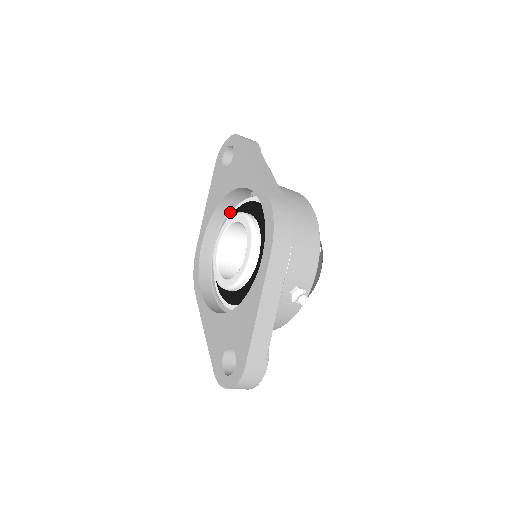
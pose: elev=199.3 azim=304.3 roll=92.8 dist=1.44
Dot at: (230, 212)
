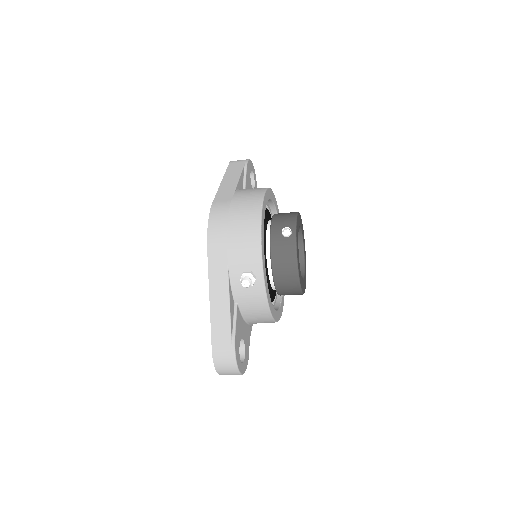
Dot at: occluded
